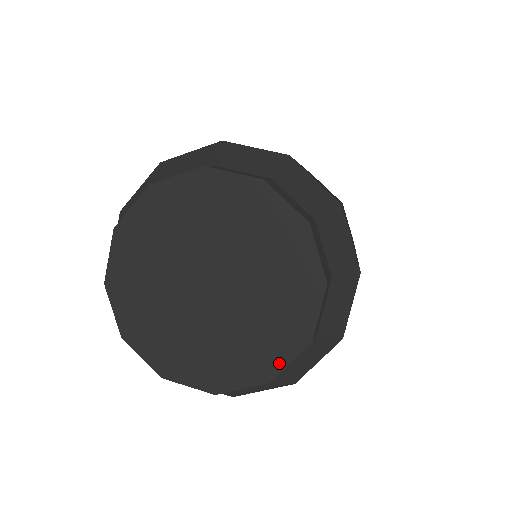
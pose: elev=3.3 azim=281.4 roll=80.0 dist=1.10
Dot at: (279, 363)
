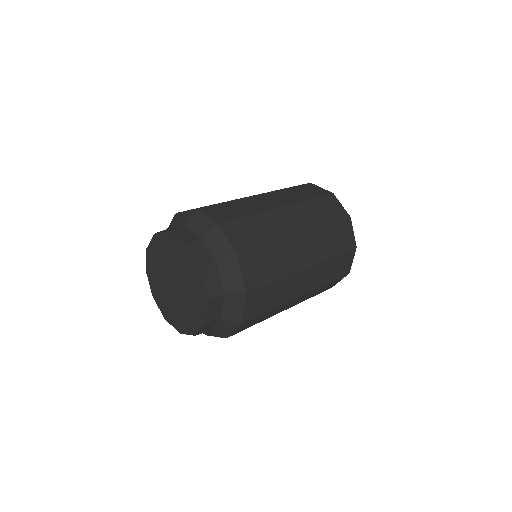
Dot at: (204, 313)
